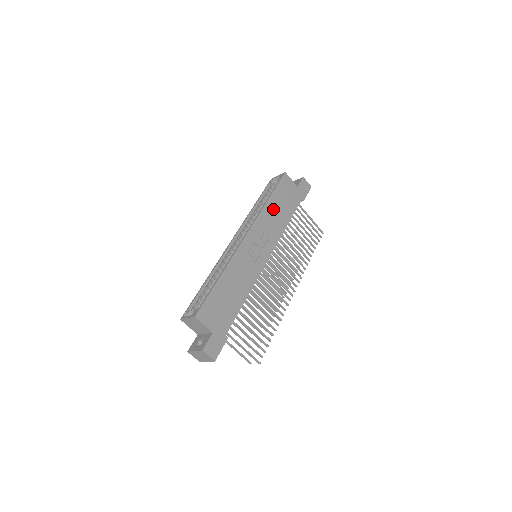
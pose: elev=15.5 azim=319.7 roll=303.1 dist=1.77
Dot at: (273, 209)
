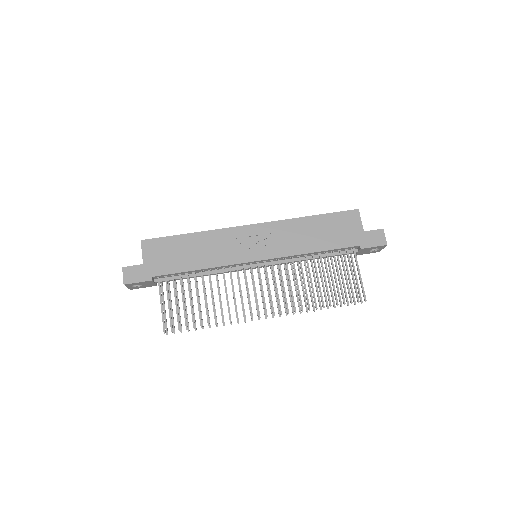
Dot at: (307, 227)
